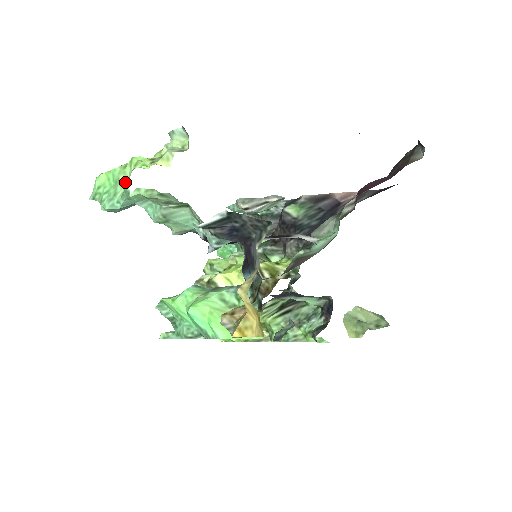
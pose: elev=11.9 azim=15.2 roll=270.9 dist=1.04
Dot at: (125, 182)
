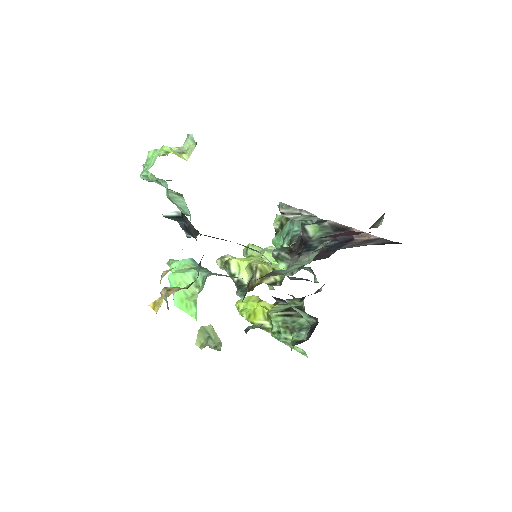
Dot at: (153, 162)
